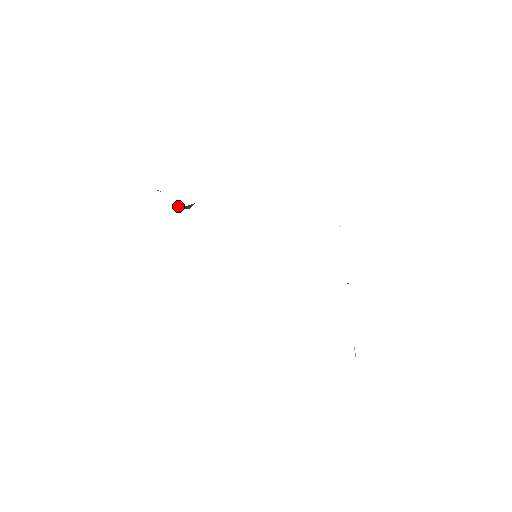
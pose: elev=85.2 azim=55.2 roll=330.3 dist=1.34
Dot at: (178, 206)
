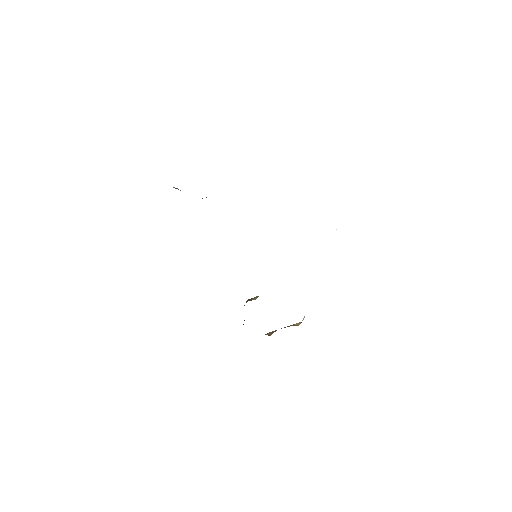
Dot at: occluded
